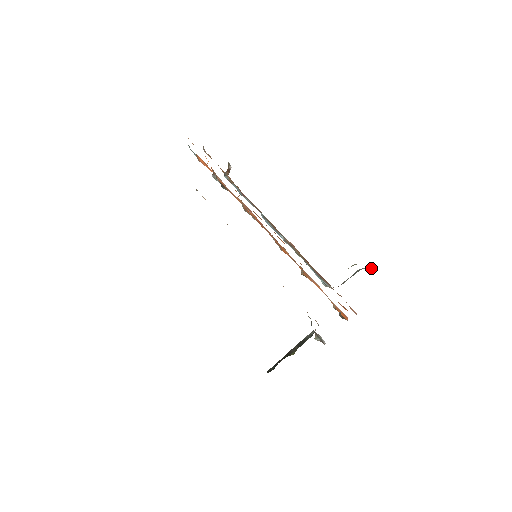
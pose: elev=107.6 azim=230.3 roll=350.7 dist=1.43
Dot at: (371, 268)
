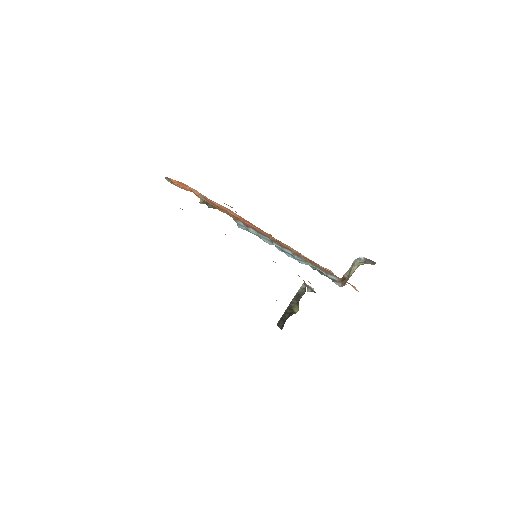
Dot at: (367, 260)
